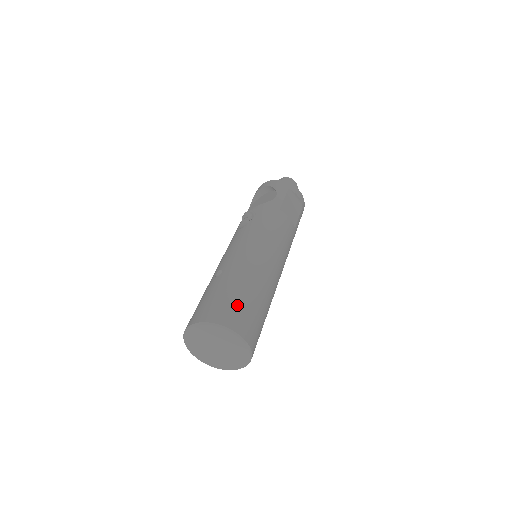
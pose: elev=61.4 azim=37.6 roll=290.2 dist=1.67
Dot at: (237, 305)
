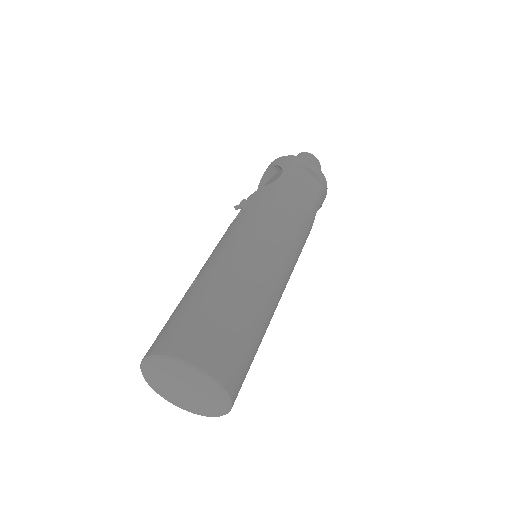
Dot at: (204, 326)
